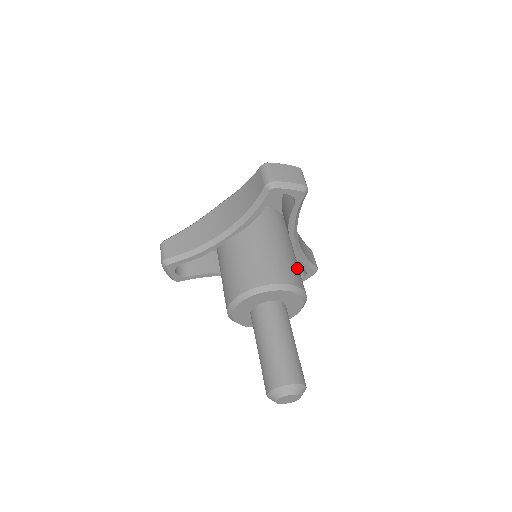
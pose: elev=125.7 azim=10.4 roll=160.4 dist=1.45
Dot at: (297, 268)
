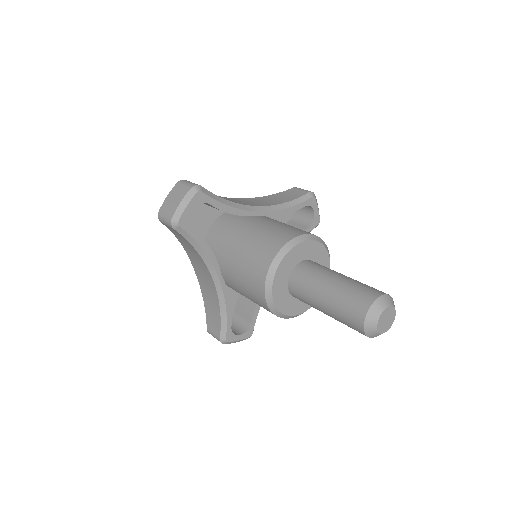
Dot at: occluded
